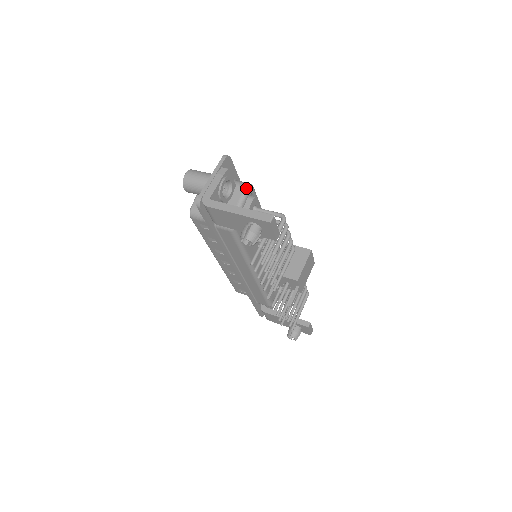
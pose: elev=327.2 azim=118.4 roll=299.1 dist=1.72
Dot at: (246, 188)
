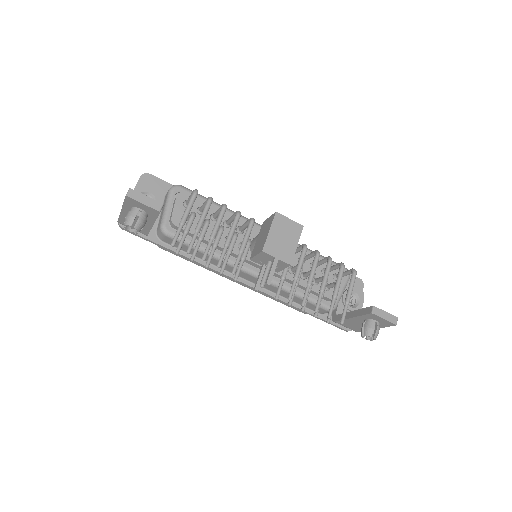
Dot at: (169, 190)
